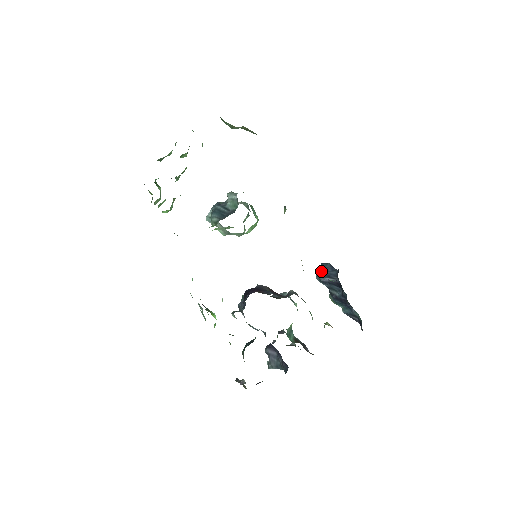
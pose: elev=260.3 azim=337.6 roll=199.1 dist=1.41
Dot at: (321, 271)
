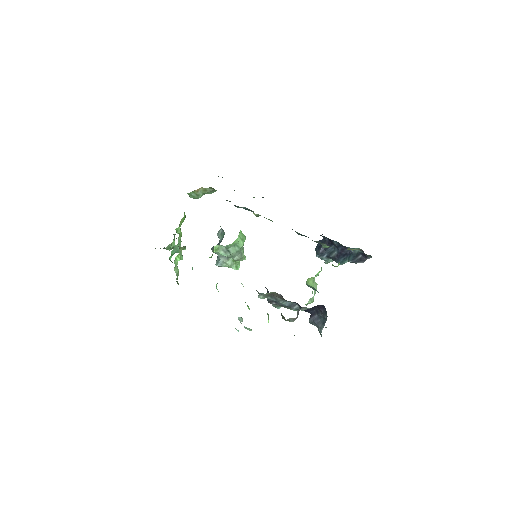
Dot at: (317, 251)
